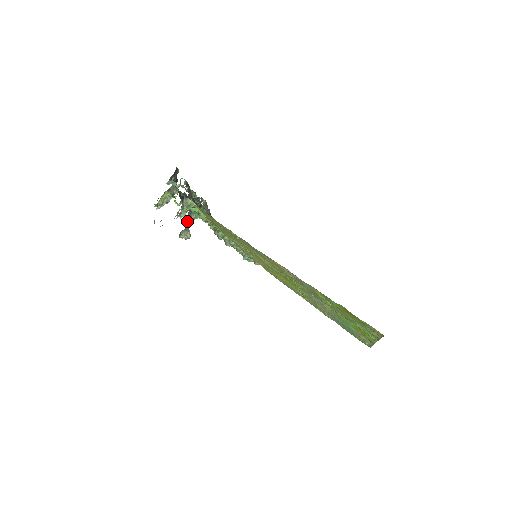
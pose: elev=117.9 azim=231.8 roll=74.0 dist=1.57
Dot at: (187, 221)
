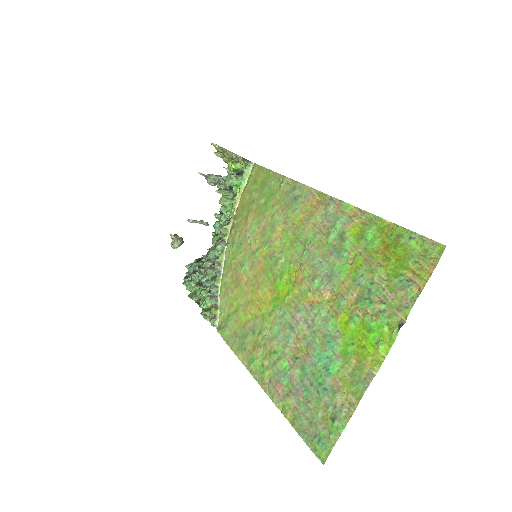
Dot at: (221, 189)
